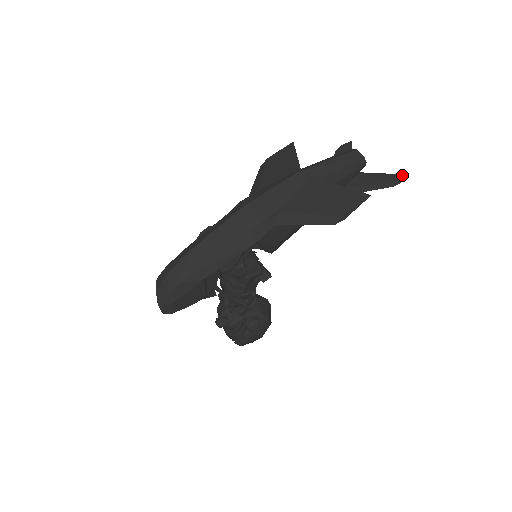
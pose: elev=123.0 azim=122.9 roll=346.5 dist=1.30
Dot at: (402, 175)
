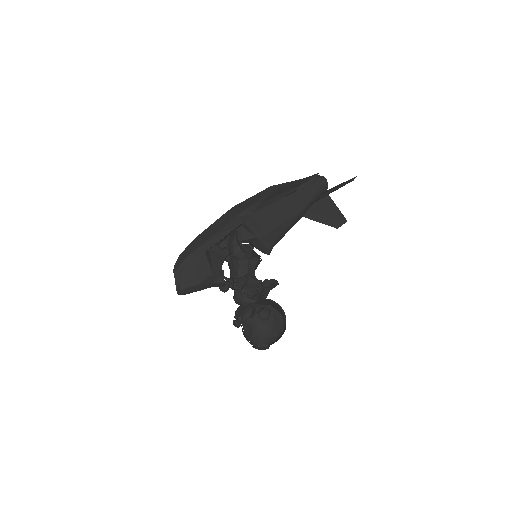
Dot at: (354, 177)
